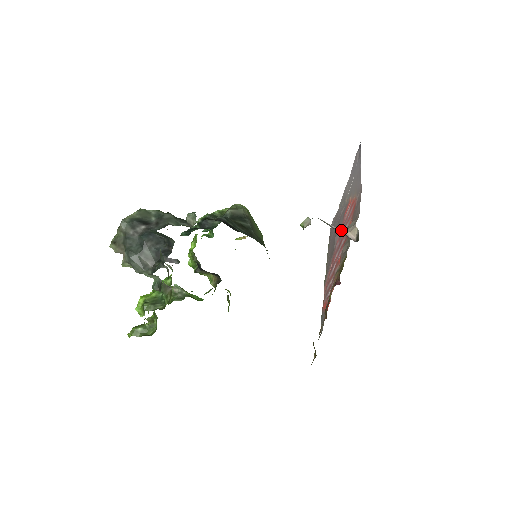
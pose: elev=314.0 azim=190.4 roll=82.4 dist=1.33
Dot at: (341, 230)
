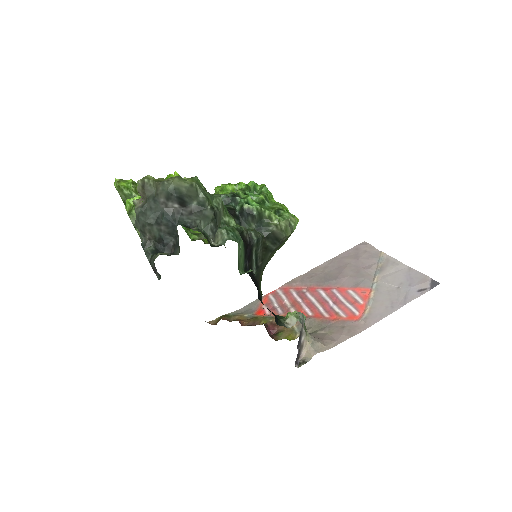
Dot at: (305, 343)
